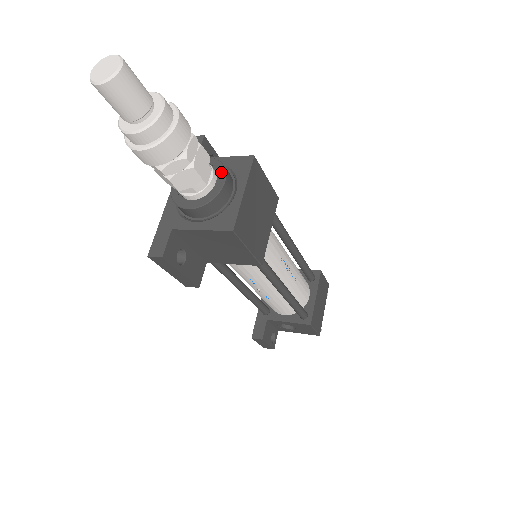
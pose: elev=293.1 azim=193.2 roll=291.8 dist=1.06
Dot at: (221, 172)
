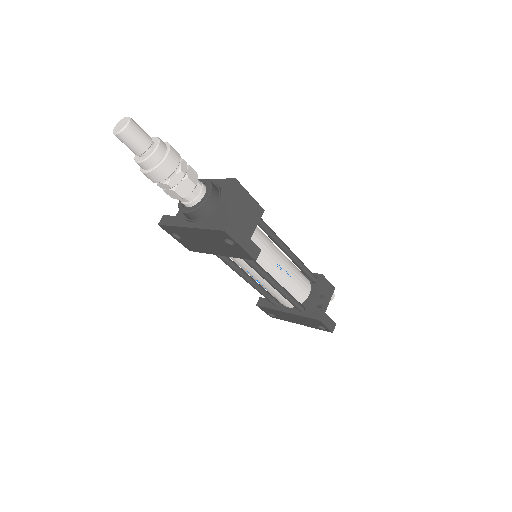
Dot at: occluded
